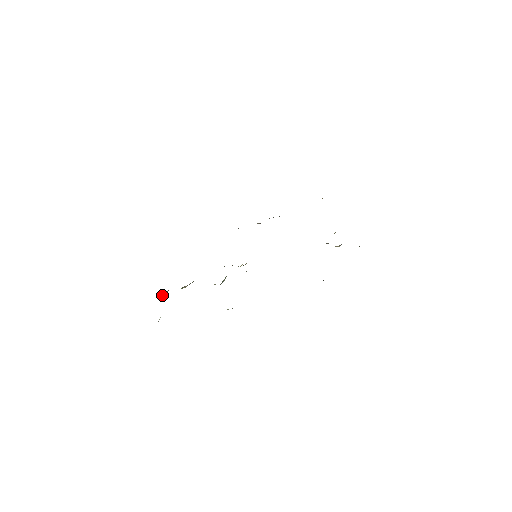
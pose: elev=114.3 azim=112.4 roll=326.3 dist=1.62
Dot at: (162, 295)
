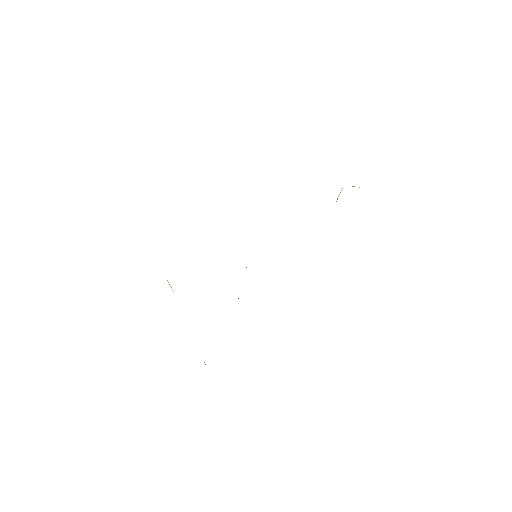
Dot at: occluded
